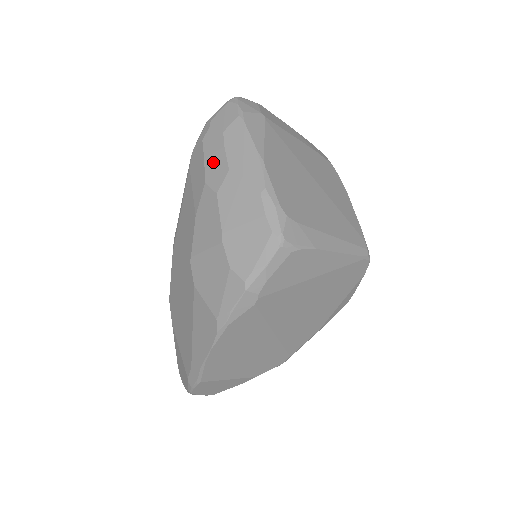
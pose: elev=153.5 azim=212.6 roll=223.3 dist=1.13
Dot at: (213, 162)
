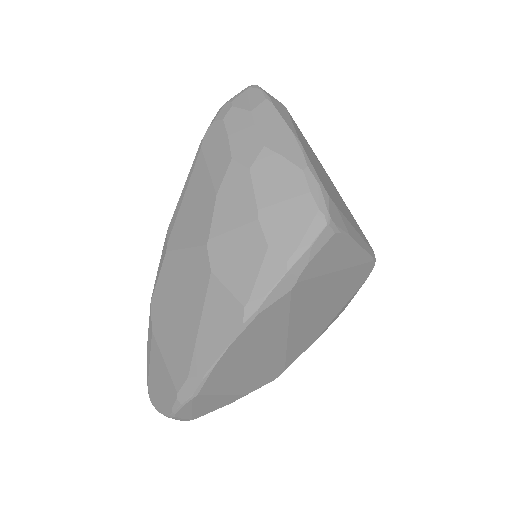
Dot at: (241, 139)
